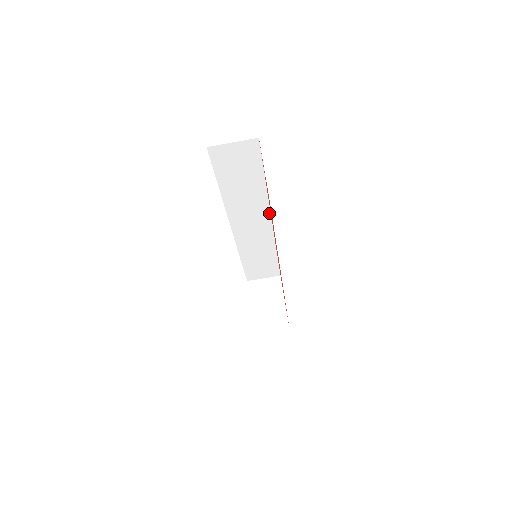
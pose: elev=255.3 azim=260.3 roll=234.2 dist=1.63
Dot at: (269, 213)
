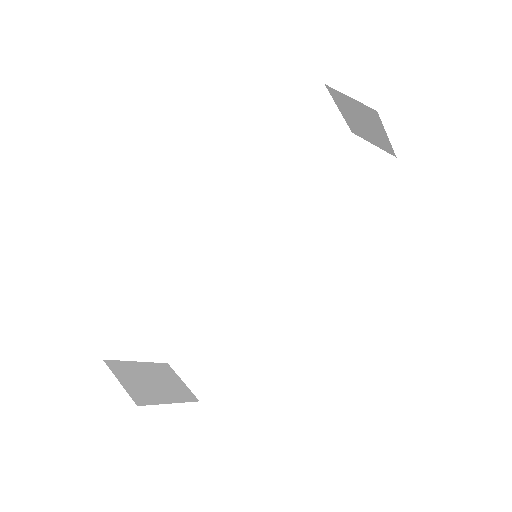
Dot at: (308, 265)
